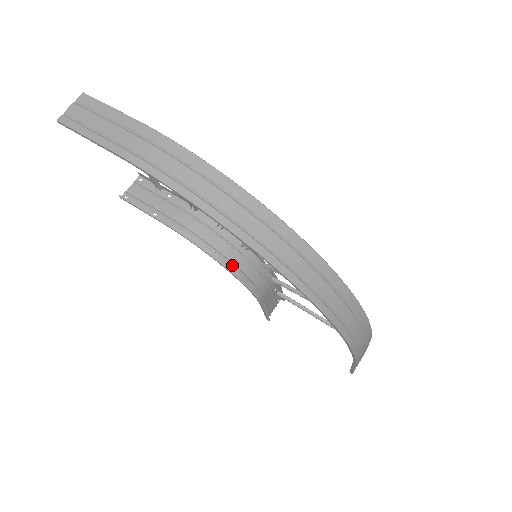
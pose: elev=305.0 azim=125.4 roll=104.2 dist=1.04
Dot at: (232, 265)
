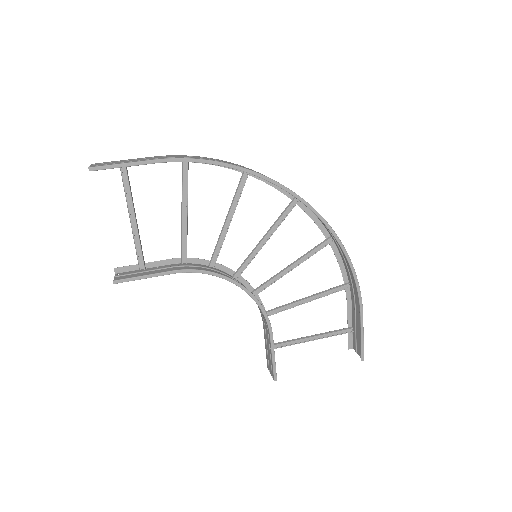
Dot at: (240, 285)
